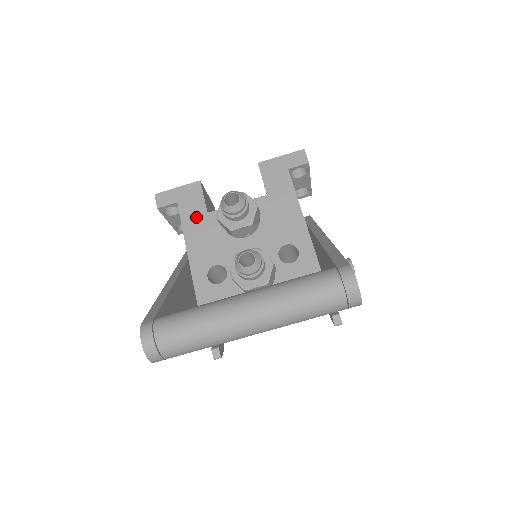
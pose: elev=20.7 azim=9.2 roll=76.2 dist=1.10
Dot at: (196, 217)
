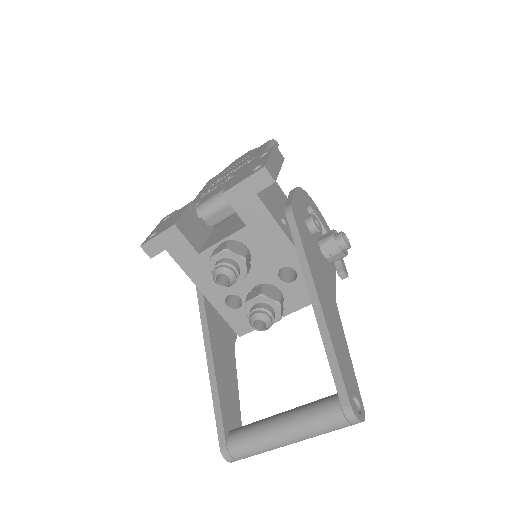
Dot at: (190, 260)
